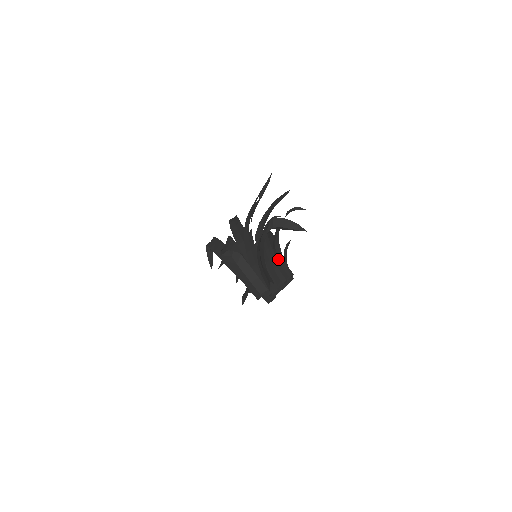
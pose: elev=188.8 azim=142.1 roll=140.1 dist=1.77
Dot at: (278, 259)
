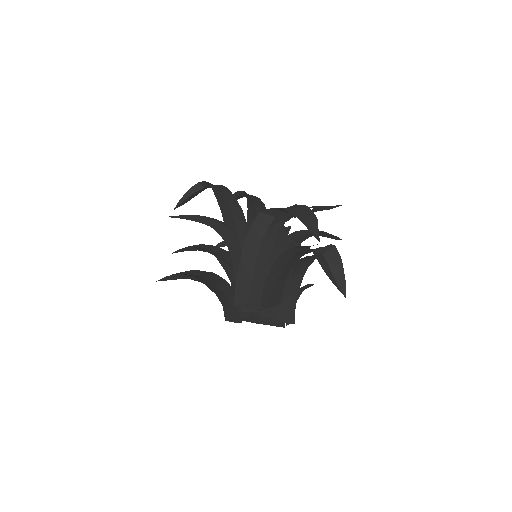
Dot at: (290, 288)
